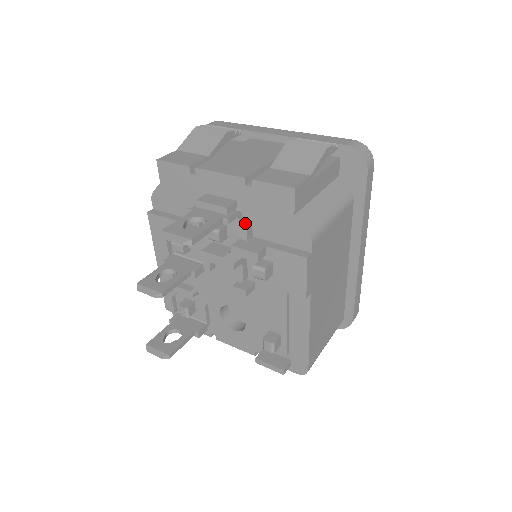
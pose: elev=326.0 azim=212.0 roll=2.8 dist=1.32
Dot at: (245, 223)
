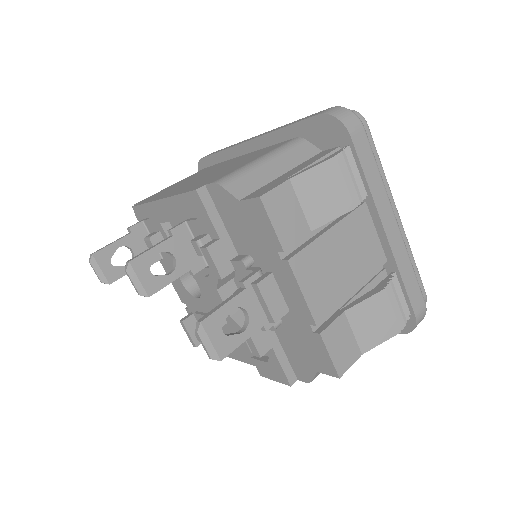
Dot at: (276, 327)
